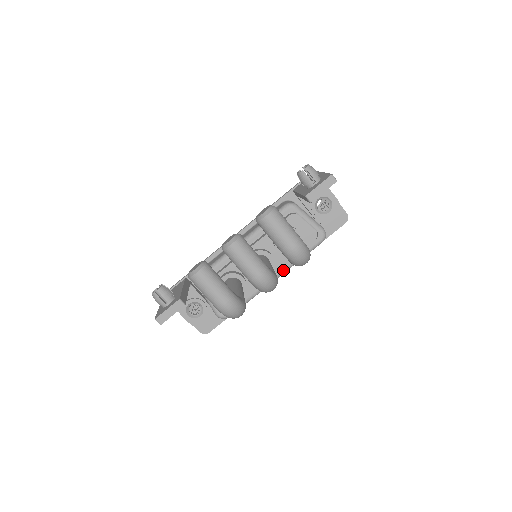
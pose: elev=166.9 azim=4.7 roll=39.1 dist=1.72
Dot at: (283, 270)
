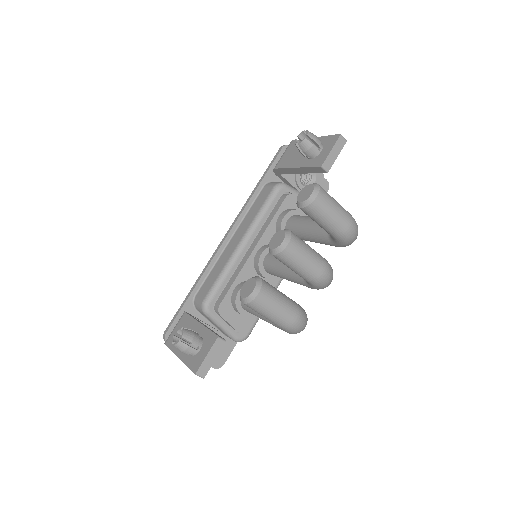
Dot at: occluded
